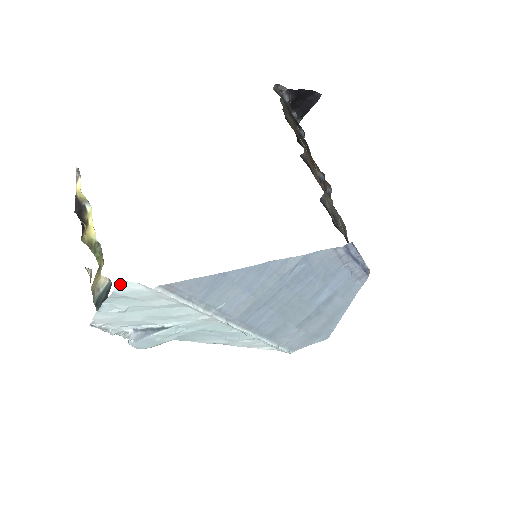
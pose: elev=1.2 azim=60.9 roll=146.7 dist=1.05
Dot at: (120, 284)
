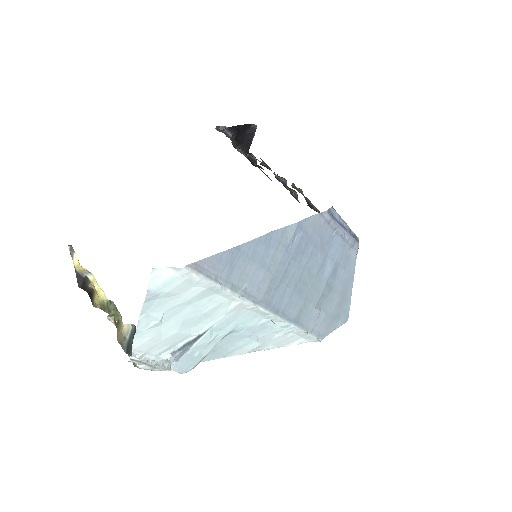
Dot at: (153, 274)
